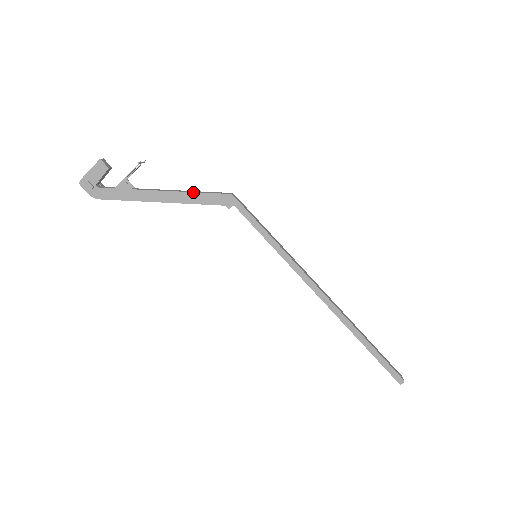
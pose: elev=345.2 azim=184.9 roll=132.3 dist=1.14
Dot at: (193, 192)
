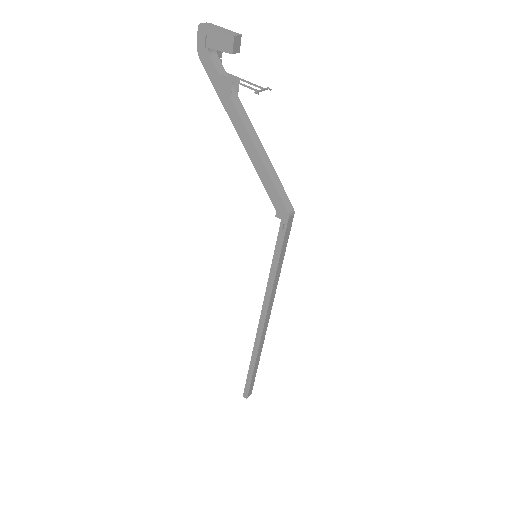
Dot at: (267, 171)
